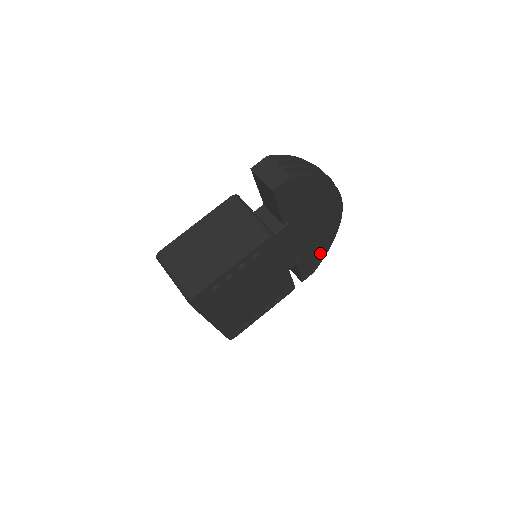
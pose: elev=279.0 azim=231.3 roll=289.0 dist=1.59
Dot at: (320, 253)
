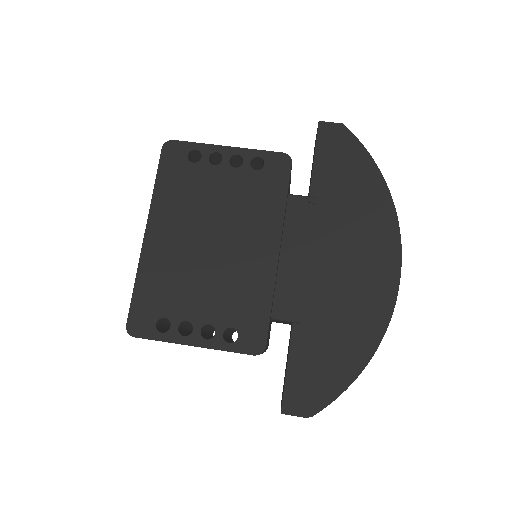
Dot at: (337, 364)
